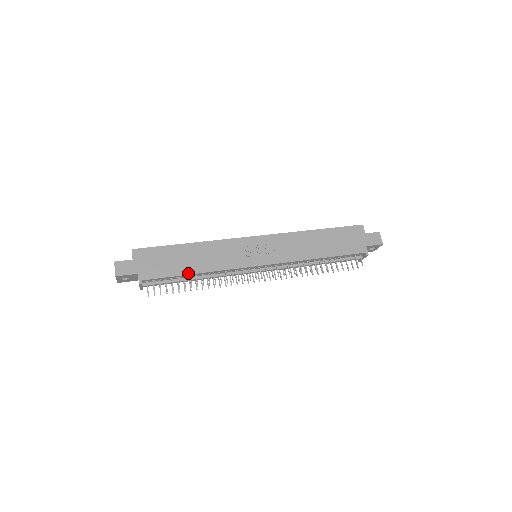
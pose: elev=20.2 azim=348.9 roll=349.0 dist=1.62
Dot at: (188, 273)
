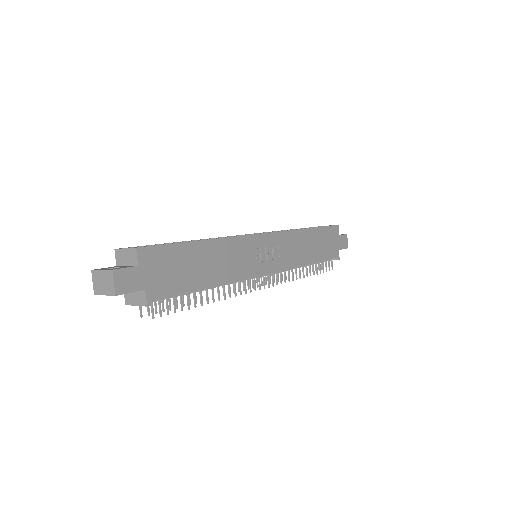
Dot at: (203, 286)
